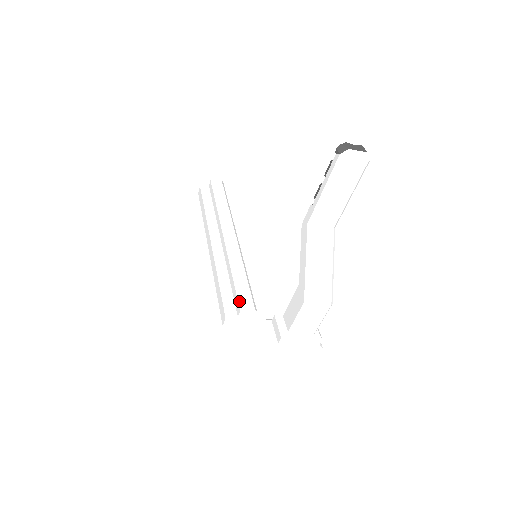
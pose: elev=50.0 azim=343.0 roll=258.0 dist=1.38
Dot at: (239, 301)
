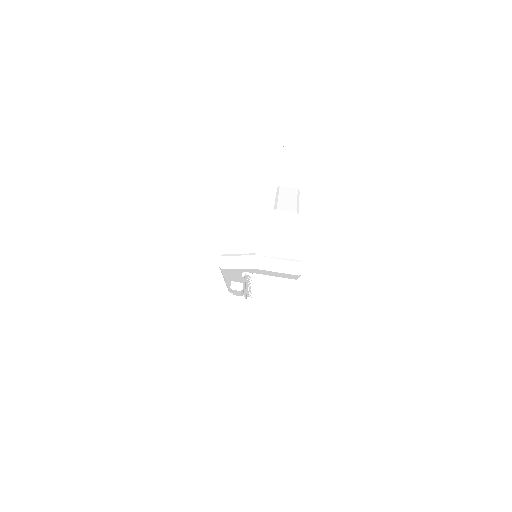
Dot at: occluded
